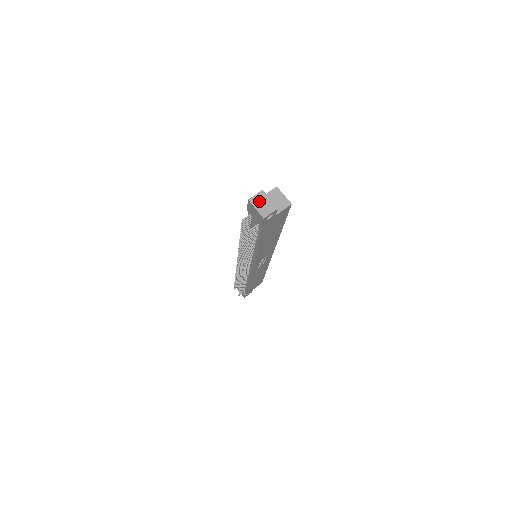
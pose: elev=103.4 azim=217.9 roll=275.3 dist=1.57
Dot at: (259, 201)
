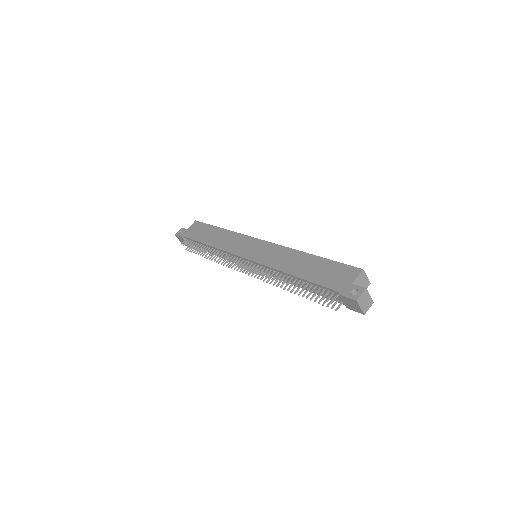
Dot at: (363, 300)
